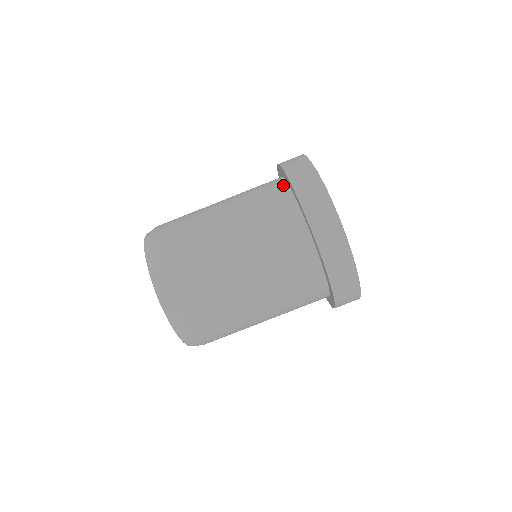
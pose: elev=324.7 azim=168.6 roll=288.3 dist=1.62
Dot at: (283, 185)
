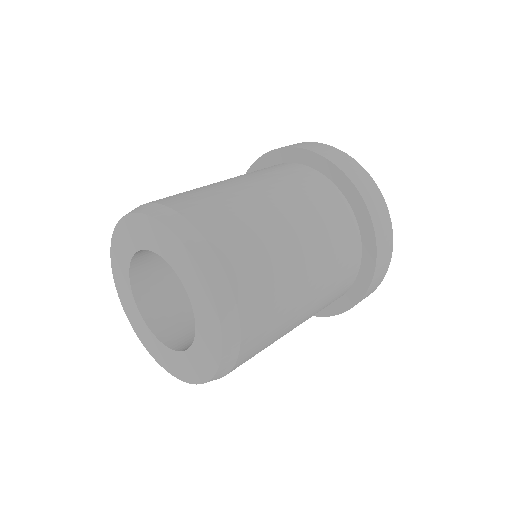
Dot at: (290, 163)
